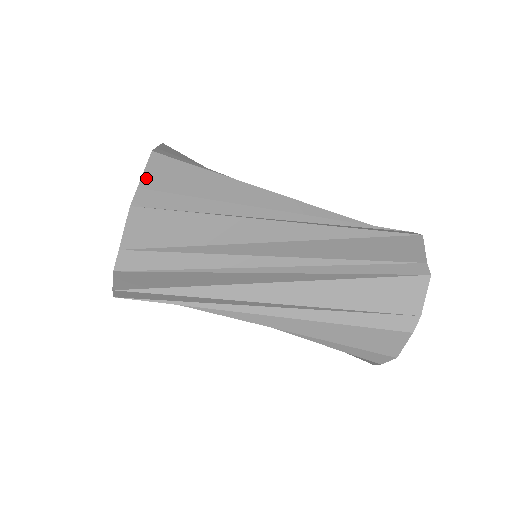
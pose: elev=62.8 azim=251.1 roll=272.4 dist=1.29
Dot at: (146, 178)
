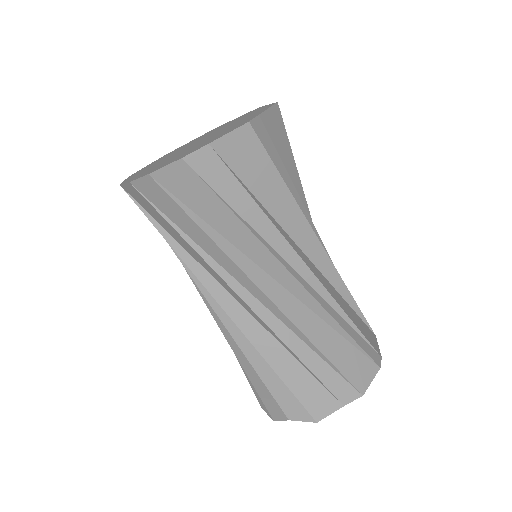
Dot at: occluded
